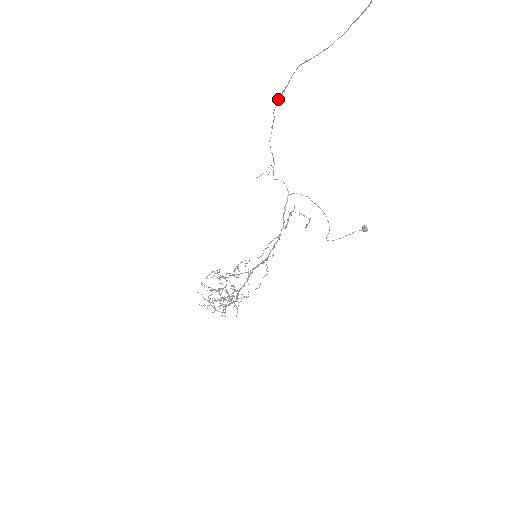
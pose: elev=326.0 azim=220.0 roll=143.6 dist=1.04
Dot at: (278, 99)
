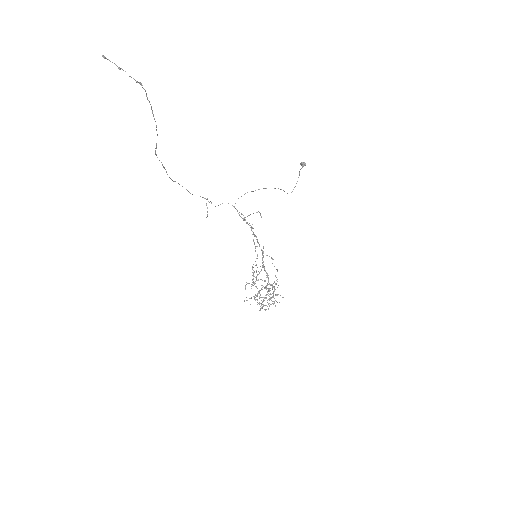
Dot at: (167, 174)
